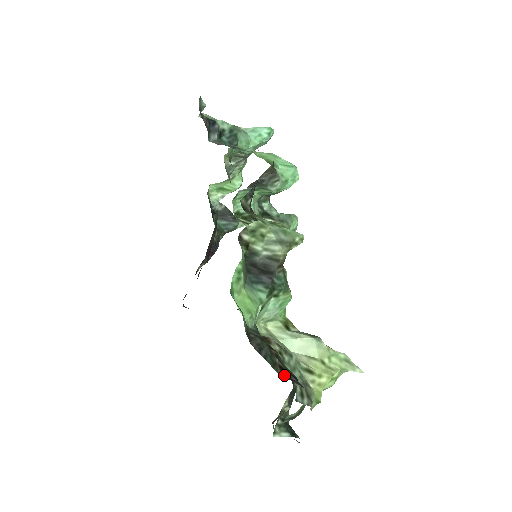
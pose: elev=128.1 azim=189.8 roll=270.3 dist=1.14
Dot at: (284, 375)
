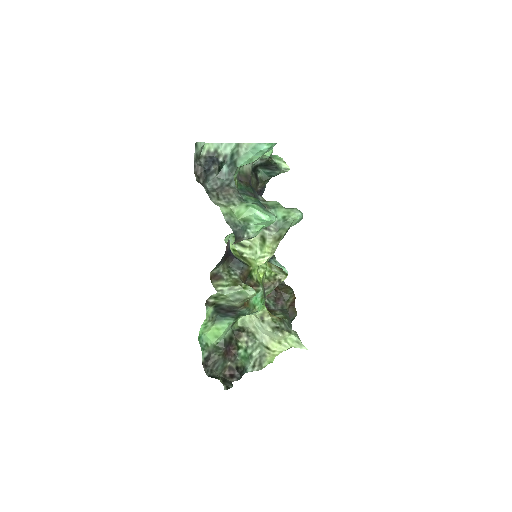
Dot at: (229, 373)
